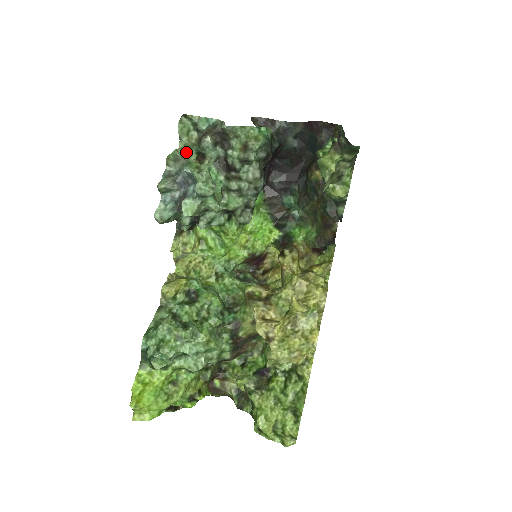
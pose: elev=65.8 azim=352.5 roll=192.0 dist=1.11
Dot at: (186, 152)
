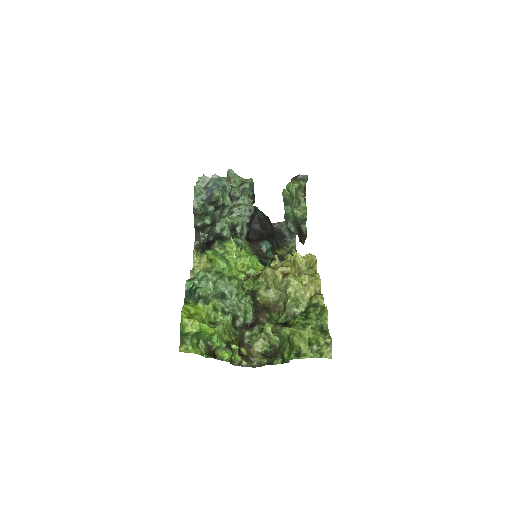
Dot at: occluded
